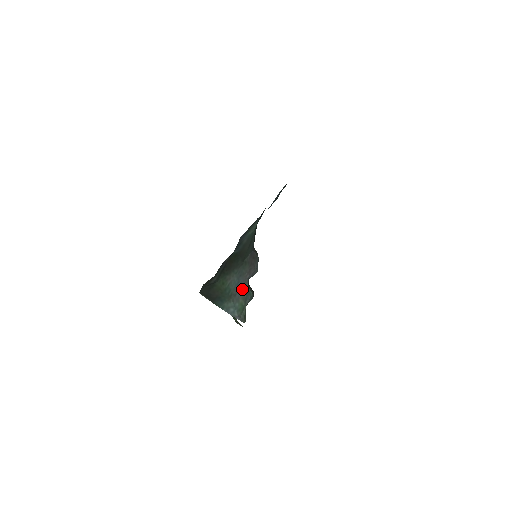
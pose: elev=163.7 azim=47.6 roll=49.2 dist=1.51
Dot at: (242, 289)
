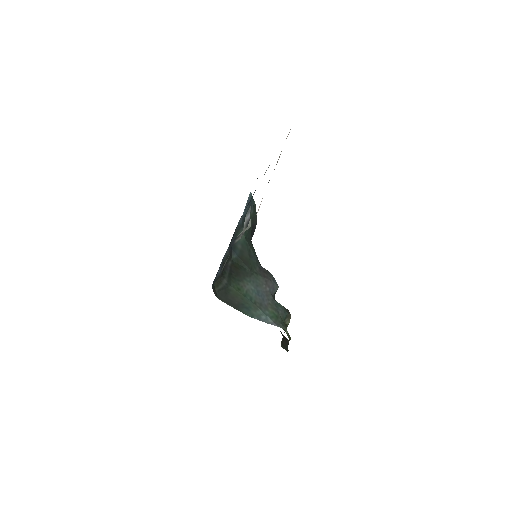
Dot at: (267, 300)
